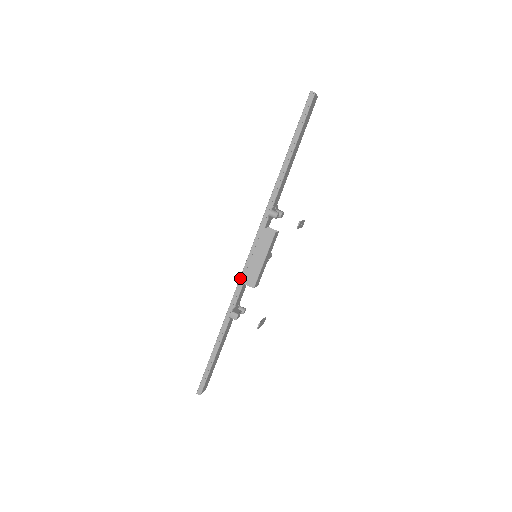
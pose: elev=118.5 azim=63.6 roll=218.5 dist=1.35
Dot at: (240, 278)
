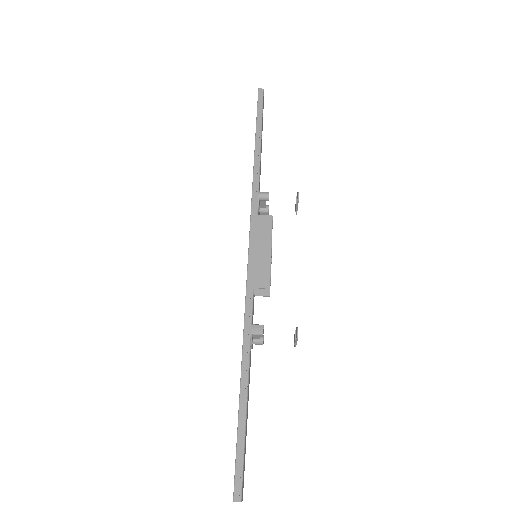
Dot at: (247, 282)
